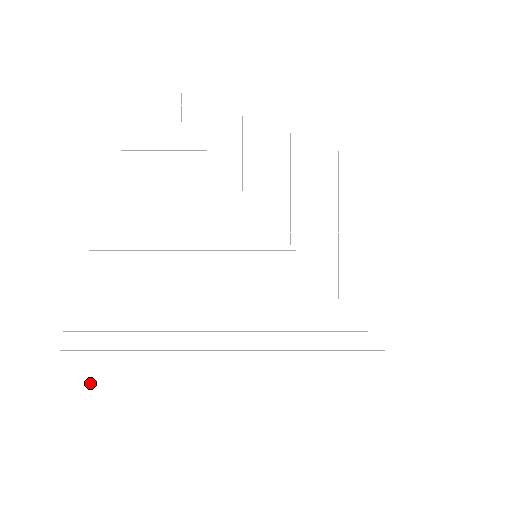
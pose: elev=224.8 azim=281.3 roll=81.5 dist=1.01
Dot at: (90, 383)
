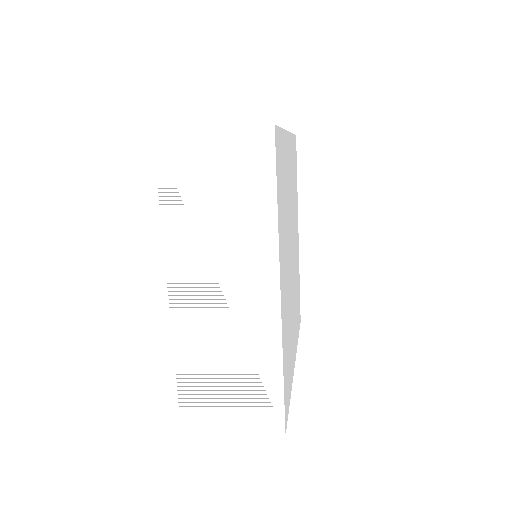
Dot at: occluded
